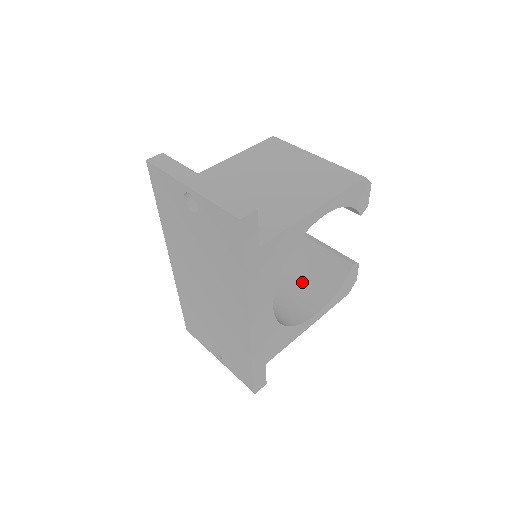
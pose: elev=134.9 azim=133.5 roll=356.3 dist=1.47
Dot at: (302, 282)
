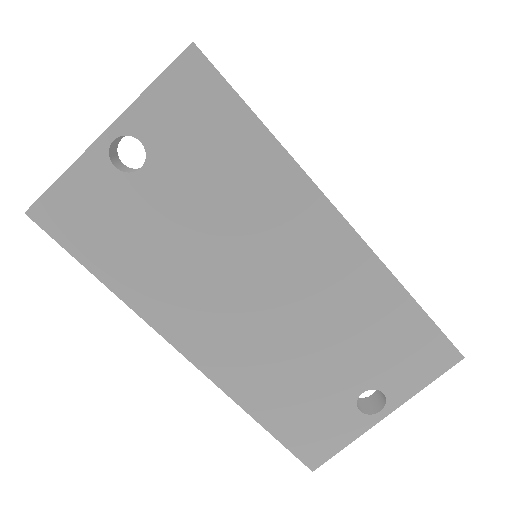
Dot at: occluded
